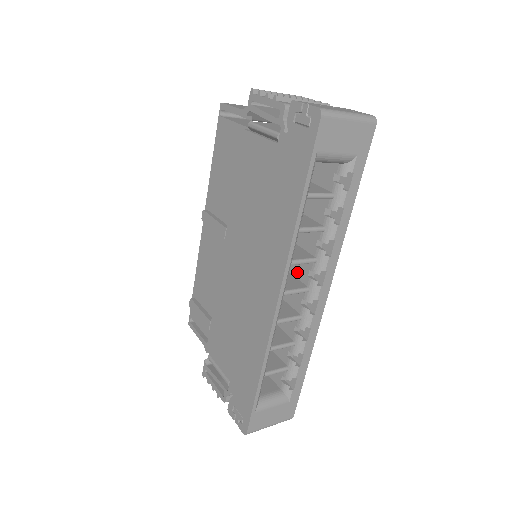
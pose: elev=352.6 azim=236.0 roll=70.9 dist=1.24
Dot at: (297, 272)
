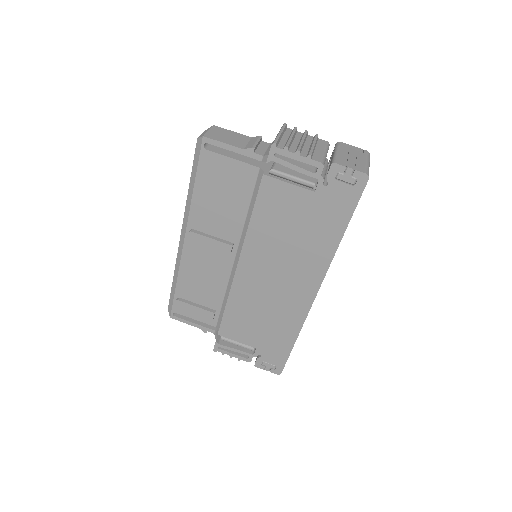
Dot at: occluded
